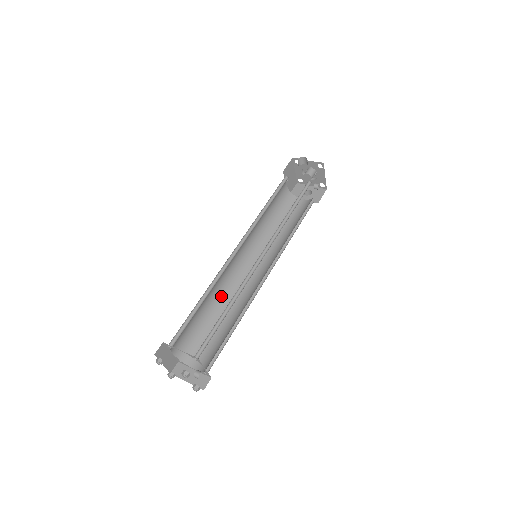
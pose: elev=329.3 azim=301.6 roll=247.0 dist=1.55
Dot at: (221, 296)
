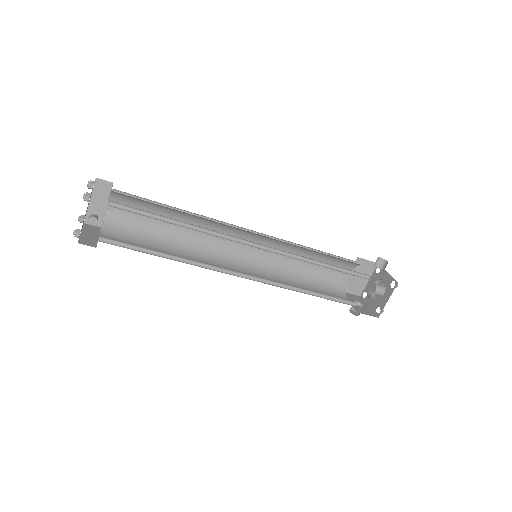
Dot at: (193, 244)
